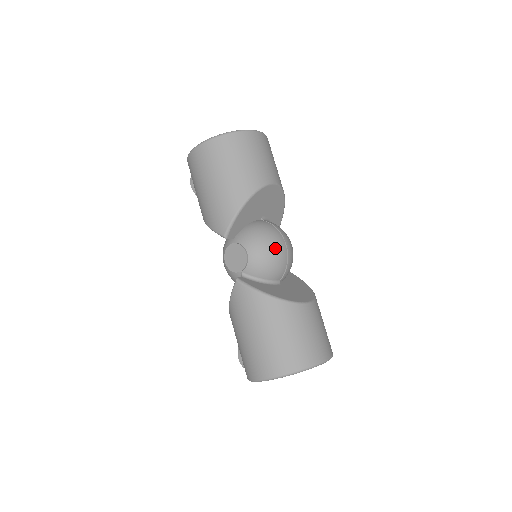
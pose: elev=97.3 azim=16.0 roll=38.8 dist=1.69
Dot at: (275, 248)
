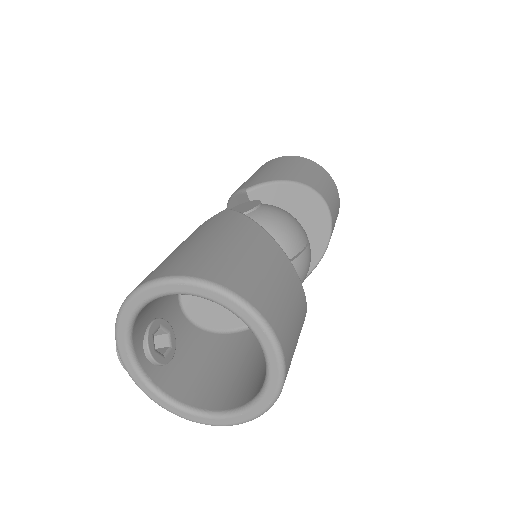
Dot at: (295, 226)
